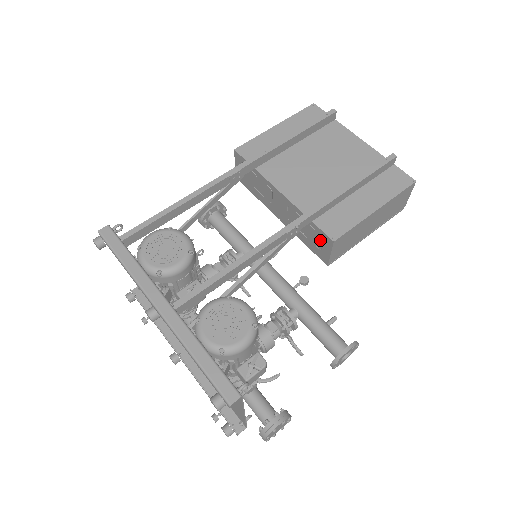
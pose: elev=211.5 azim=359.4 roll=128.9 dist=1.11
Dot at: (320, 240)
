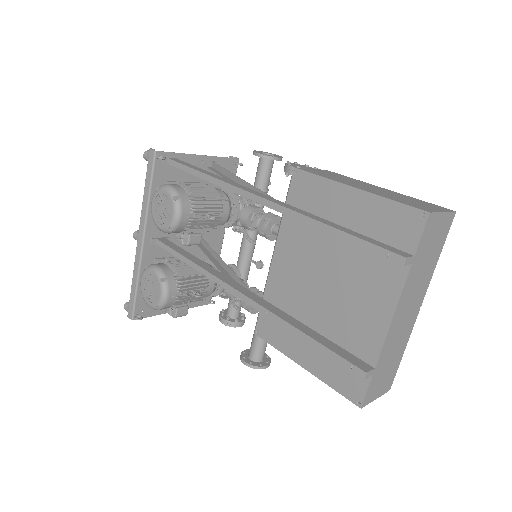
Dot at: occluded
